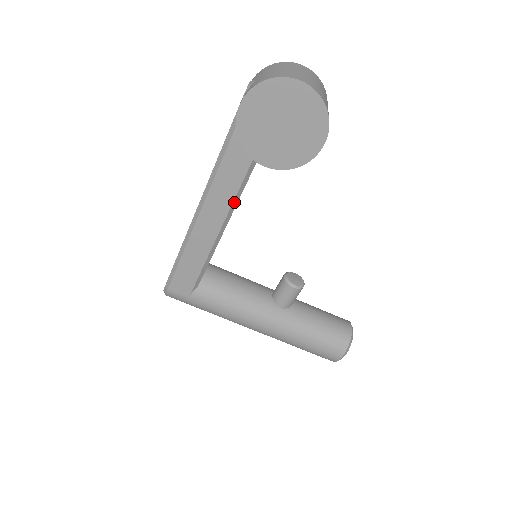
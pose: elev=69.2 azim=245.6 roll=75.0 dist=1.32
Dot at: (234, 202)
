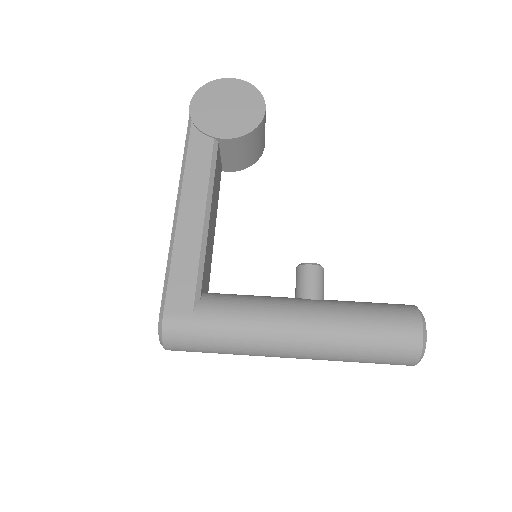
Dot at: (210, 181)
